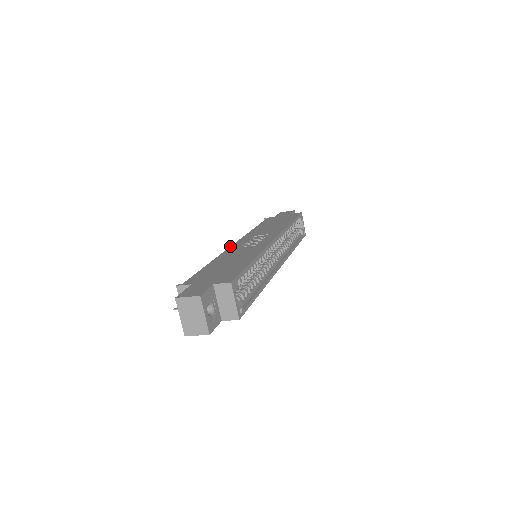
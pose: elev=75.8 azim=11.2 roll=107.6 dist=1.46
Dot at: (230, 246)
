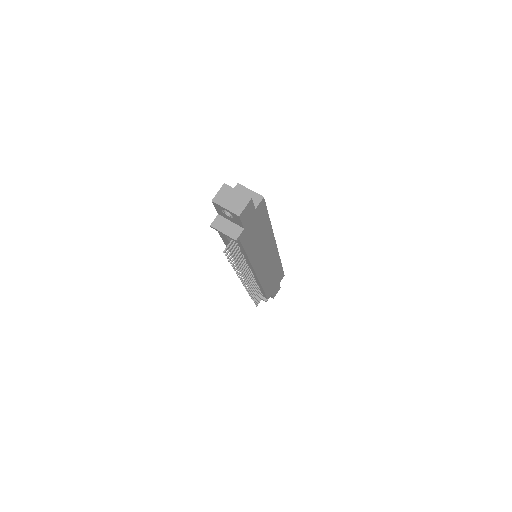
Dot at: occluded
